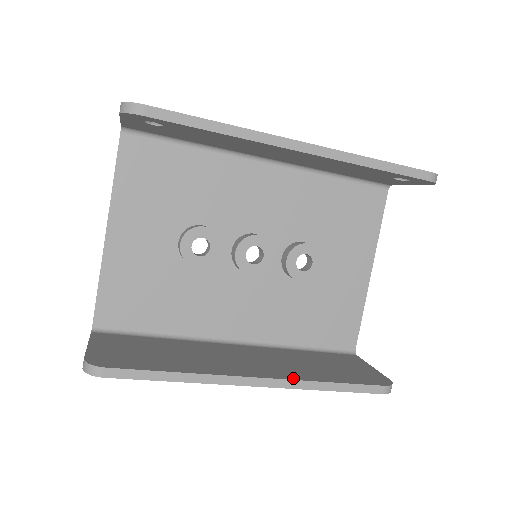
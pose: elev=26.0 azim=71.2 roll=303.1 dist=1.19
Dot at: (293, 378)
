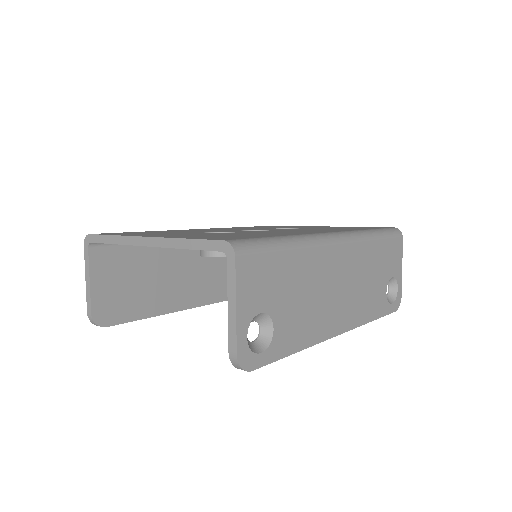
Dot at: (218, 300)
